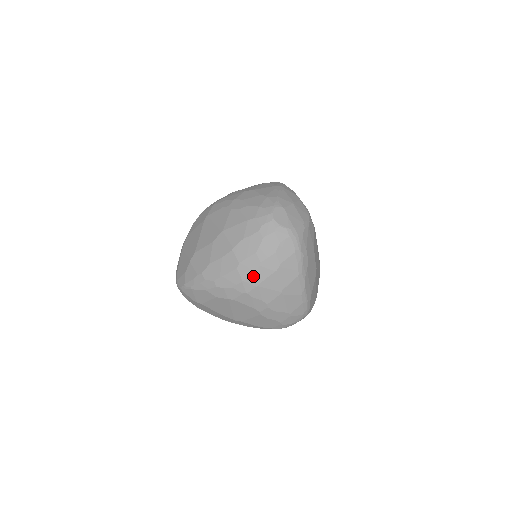
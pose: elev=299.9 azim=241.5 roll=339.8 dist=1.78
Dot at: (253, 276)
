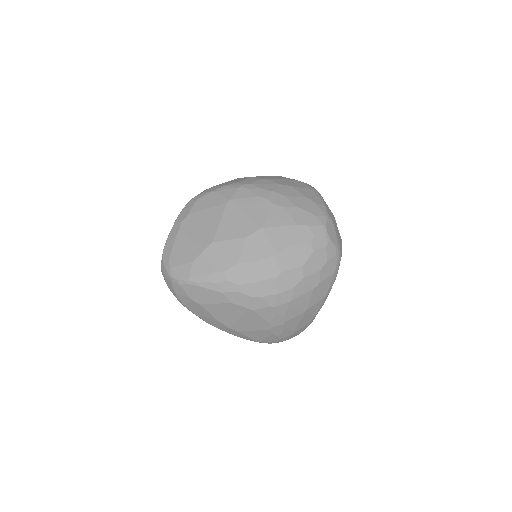
Dot at: (290, 290)
